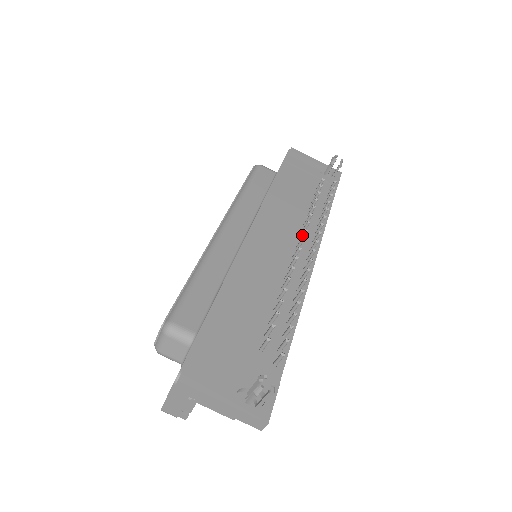
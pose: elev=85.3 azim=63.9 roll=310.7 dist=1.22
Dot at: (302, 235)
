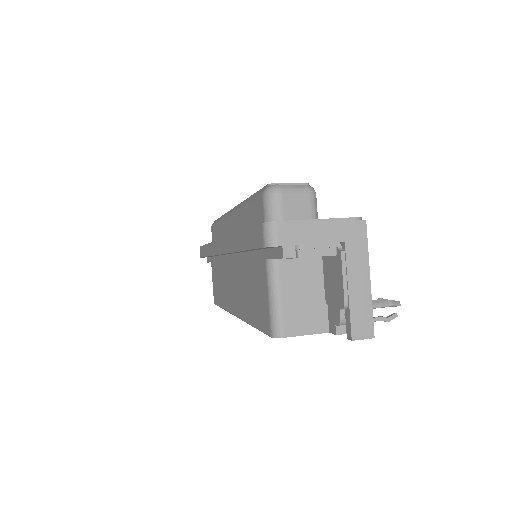
Dot at: occluded
